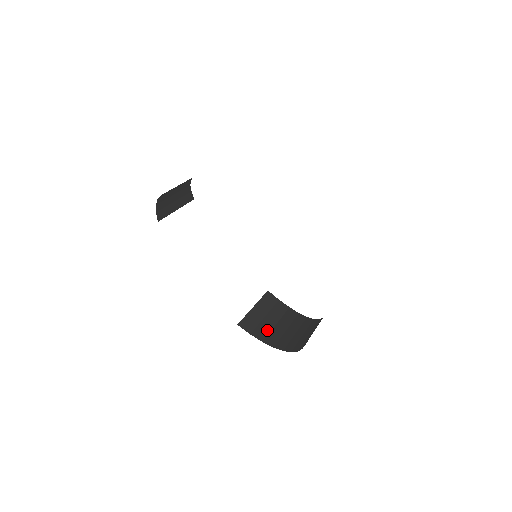
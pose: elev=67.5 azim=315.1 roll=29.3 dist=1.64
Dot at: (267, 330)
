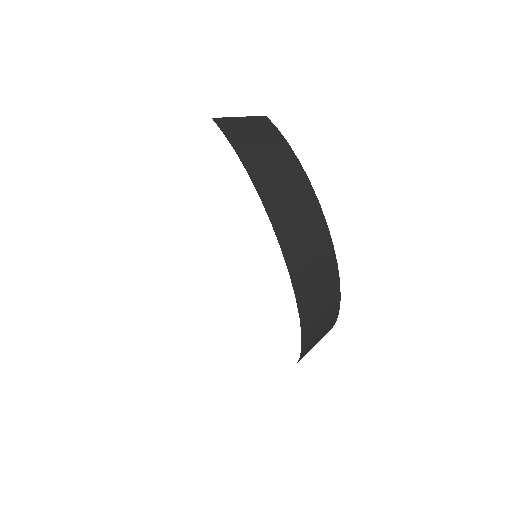
Dot at: (248, 144)
